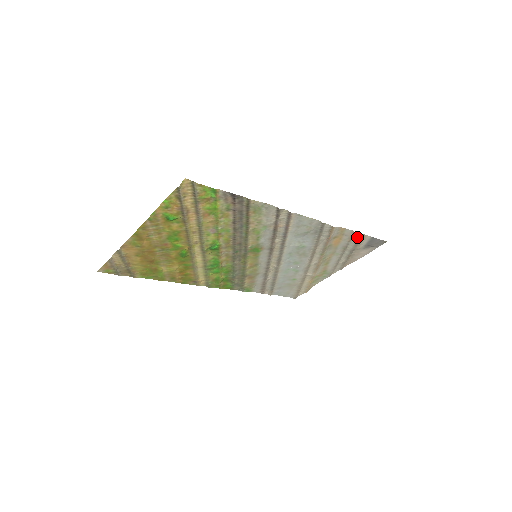
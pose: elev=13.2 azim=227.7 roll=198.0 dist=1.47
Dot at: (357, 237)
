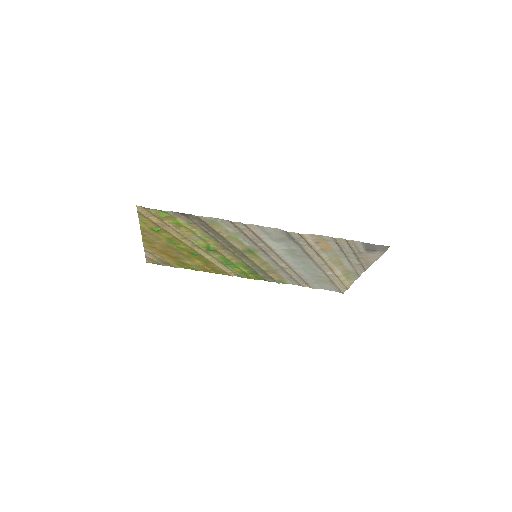
Dot at: (345, 242)
